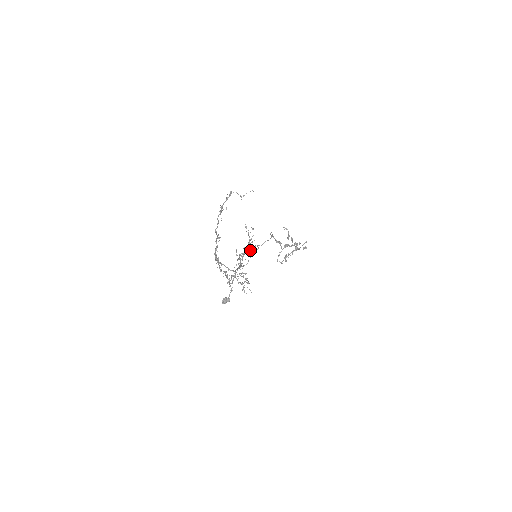
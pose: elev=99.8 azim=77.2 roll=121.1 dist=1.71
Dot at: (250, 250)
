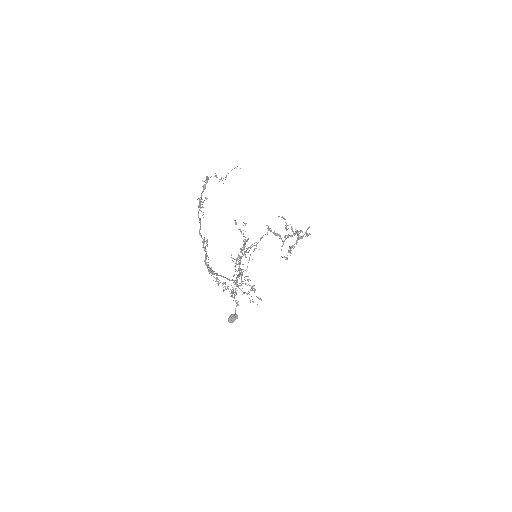
Dot at: occluded
